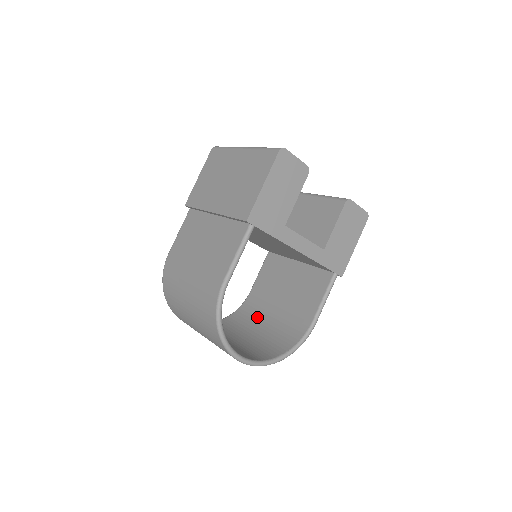
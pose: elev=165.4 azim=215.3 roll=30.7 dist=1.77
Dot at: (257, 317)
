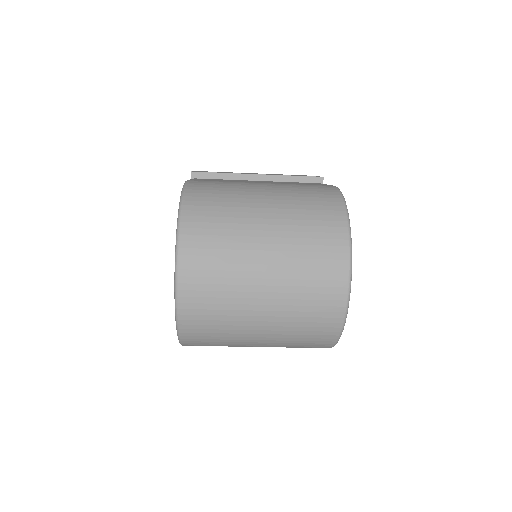
Dot at: occluded
